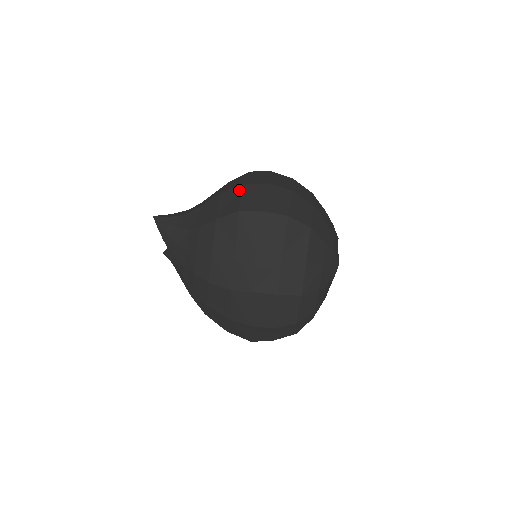
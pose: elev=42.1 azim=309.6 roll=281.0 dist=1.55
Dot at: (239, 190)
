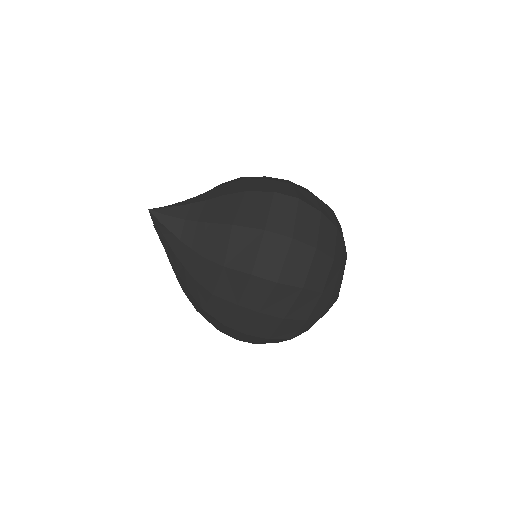
Dot at: (257, 237)
